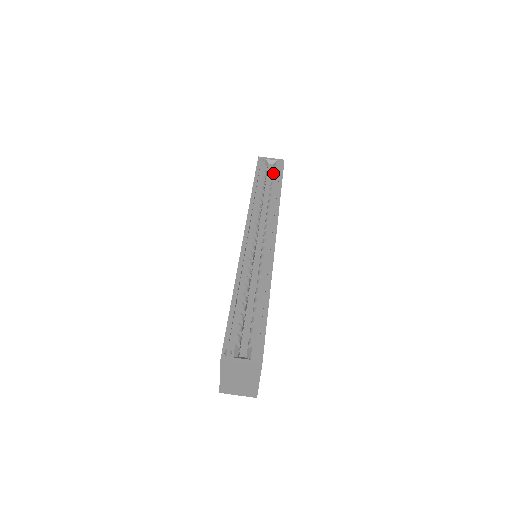
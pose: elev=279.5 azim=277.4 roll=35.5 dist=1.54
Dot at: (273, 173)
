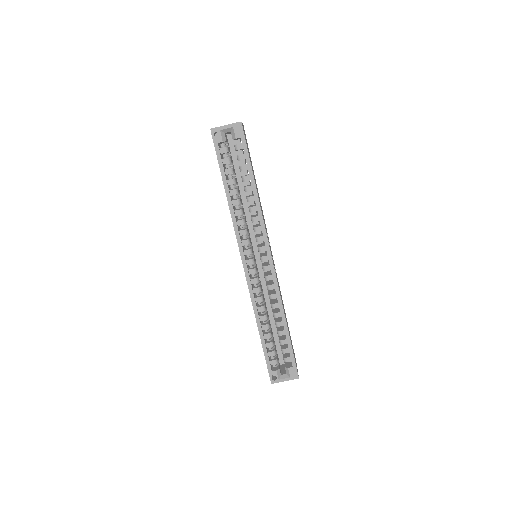
Dot at: occluded
